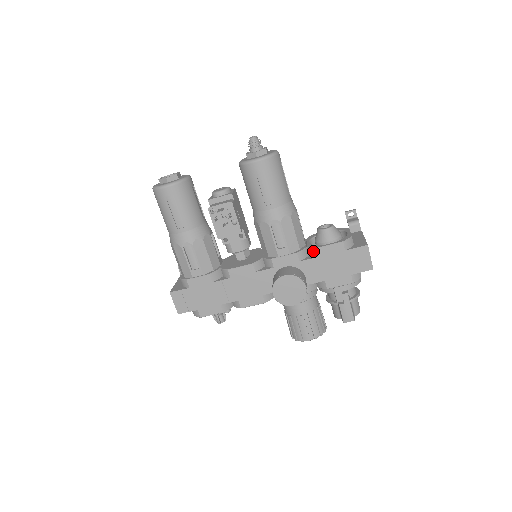
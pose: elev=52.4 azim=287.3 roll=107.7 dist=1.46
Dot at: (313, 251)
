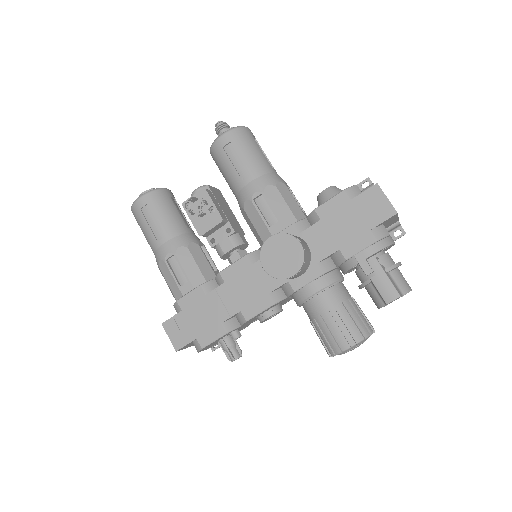
Dot at: (312, 216)
